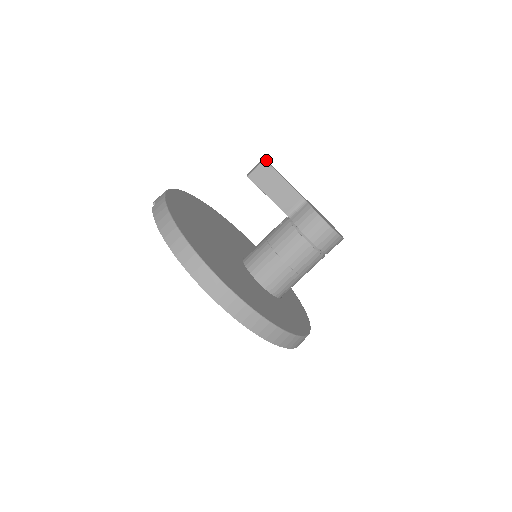
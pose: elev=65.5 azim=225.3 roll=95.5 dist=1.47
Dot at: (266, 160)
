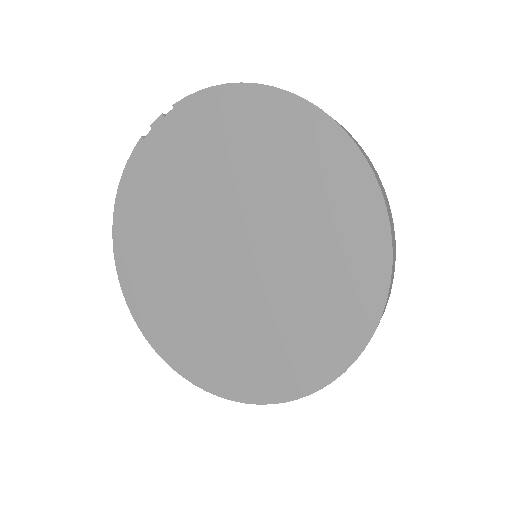
Dot at: occluded
